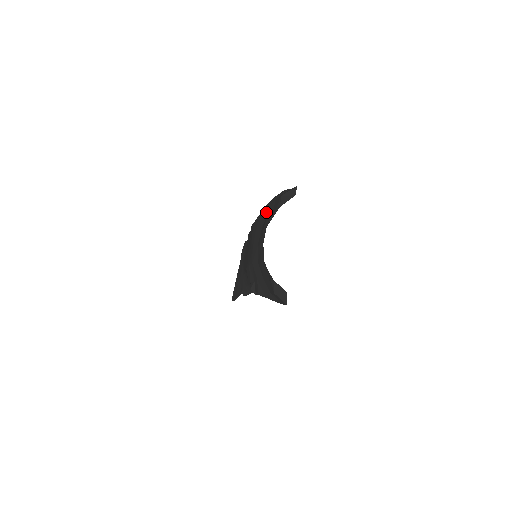
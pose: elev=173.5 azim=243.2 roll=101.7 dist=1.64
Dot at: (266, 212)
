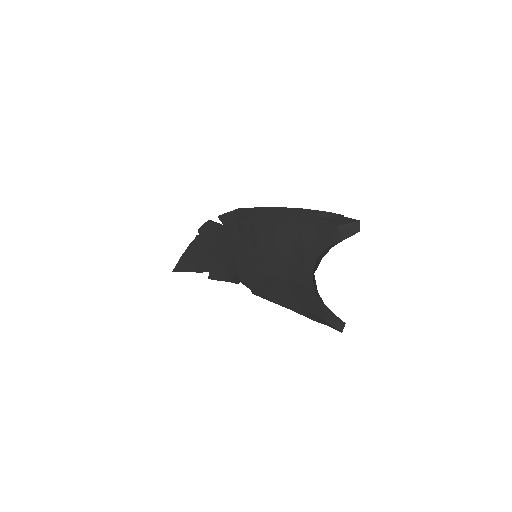
Dot at: (294, 225)
